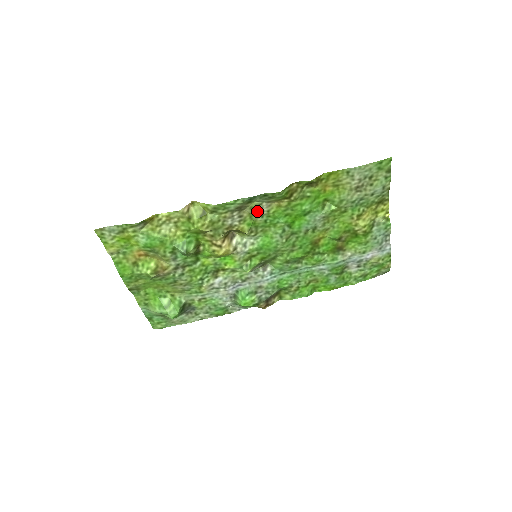
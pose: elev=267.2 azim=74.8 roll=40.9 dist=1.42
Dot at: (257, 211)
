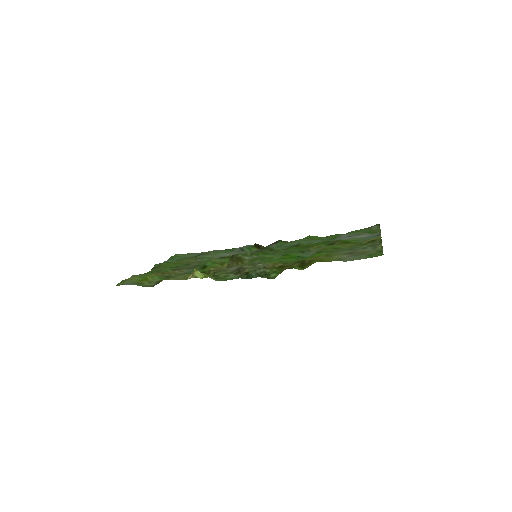
Dot at: (254, 267)
